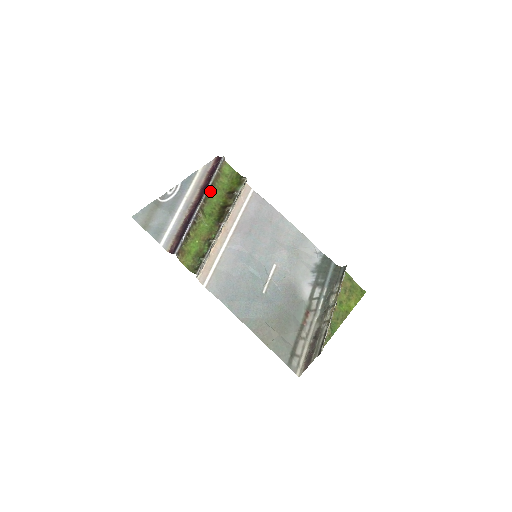
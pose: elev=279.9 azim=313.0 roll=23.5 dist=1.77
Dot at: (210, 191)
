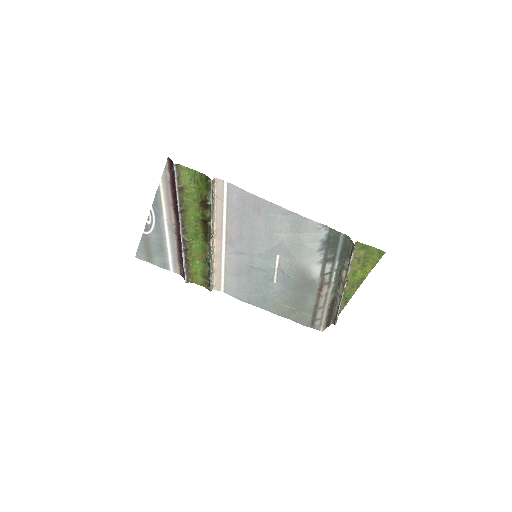
Dot at: (183, 211)
